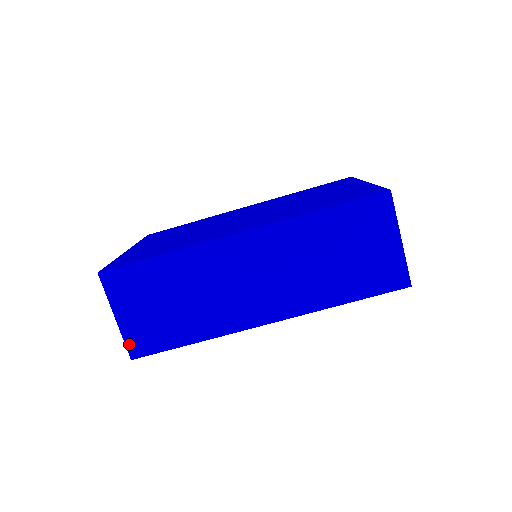
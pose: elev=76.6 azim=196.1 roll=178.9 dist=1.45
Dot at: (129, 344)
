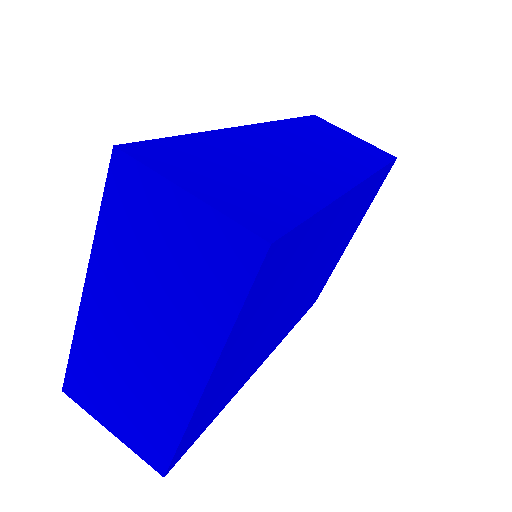
Dot at: (244, 223)
